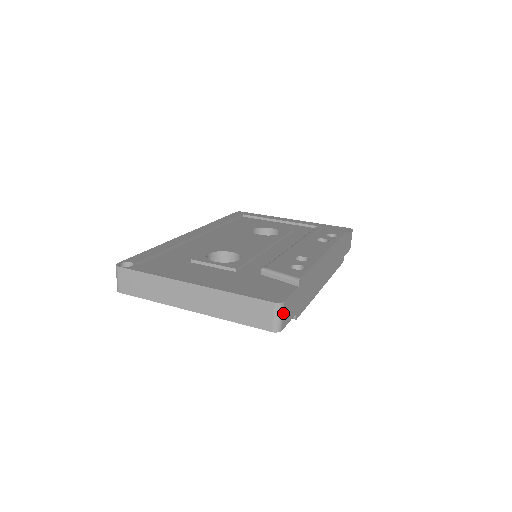
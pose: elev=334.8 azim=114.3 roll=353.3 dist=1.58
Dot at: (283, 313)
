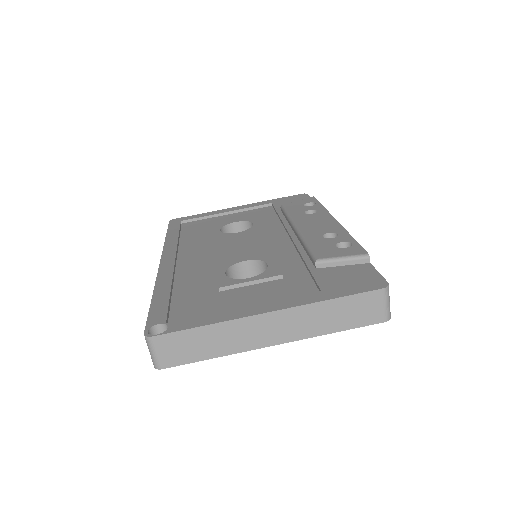
Dot at: (388, 296)
